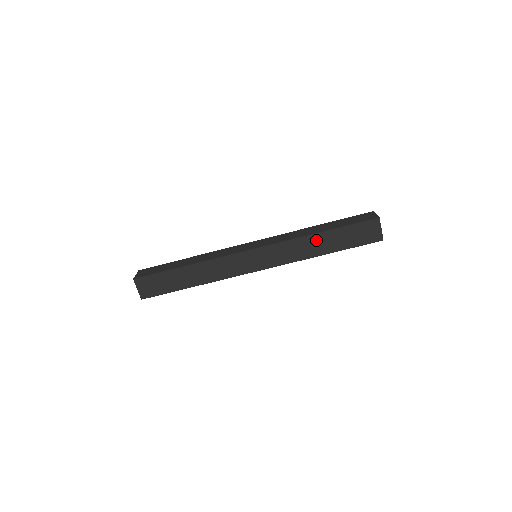
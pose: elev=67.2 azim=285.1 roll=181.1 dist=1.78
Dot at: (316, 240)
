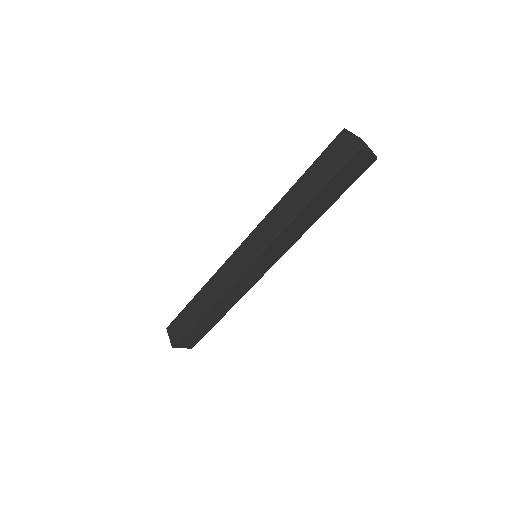
Dot at: (305, 213)
